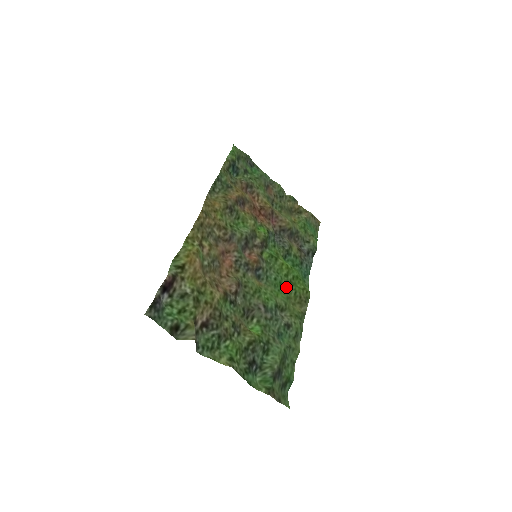
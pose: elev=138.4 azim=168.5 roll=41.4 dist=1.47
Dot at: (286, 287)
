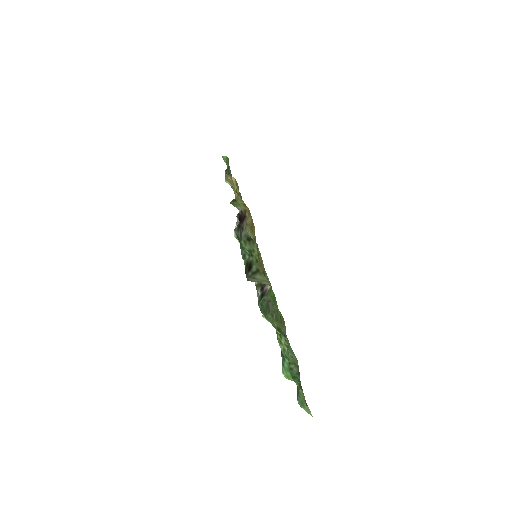
Dot at: occluded
